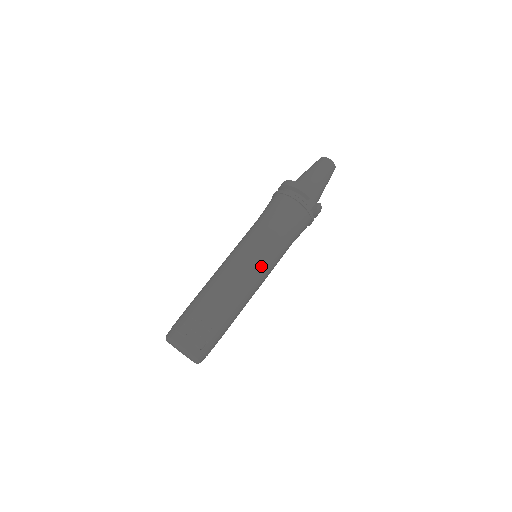
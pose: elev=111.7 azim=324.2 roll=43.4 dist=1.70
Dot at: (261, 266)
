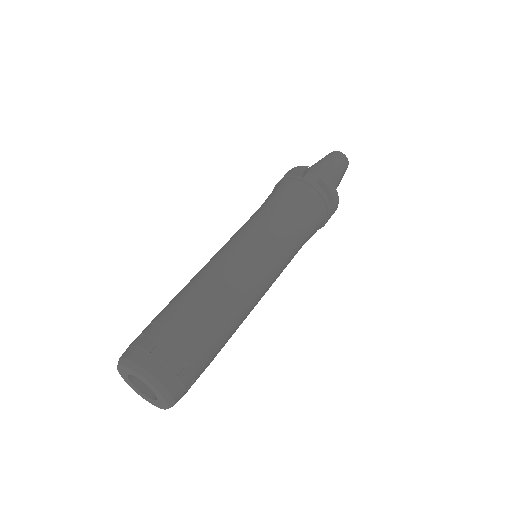
Dot at: (247, 244)
